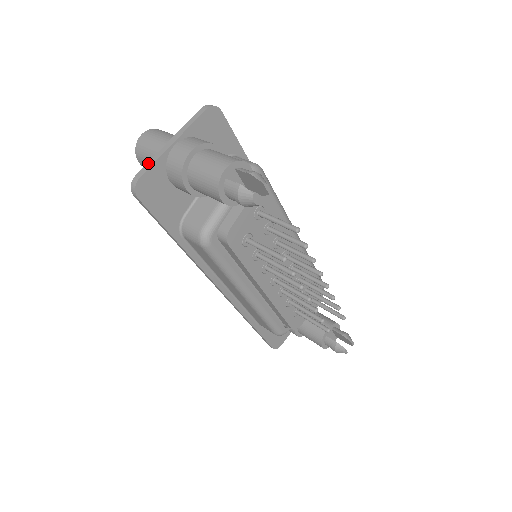
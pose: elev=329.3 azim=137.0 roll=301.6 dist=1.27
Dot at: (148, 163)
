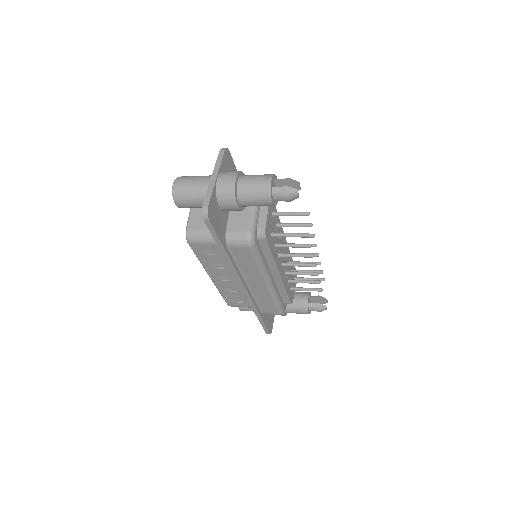
Dot at: (207, 195)
